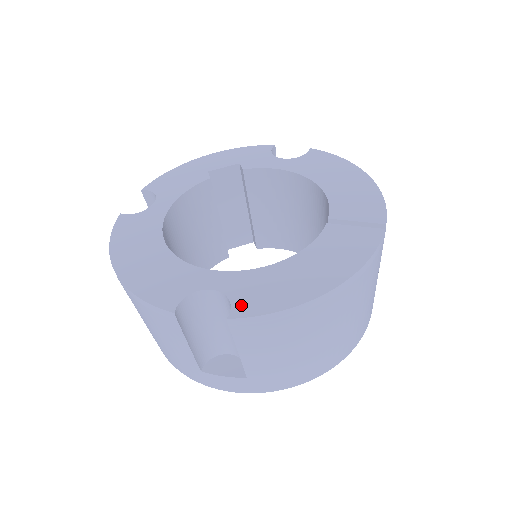
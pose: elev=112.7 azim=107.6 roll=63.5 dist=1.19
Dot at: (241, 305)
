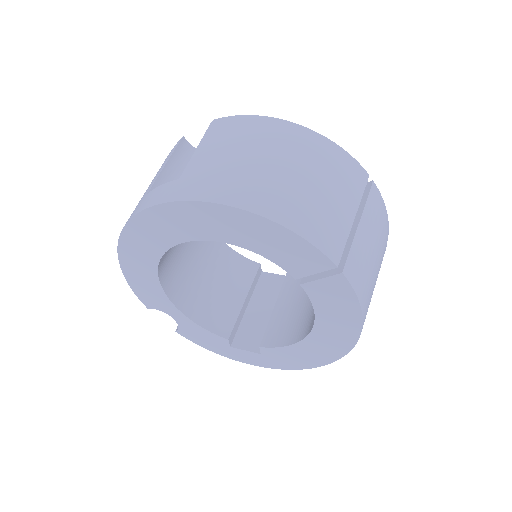
Dot at: occluded
